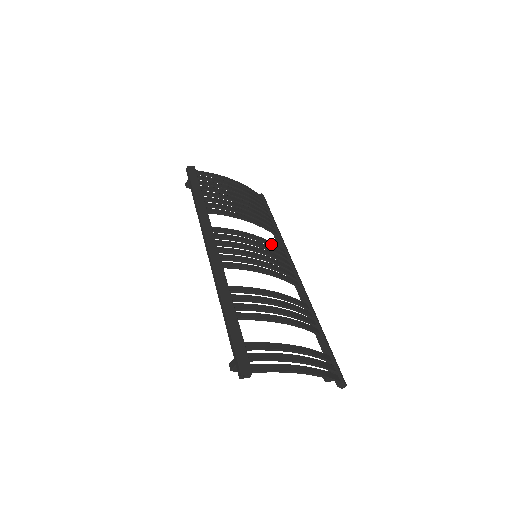
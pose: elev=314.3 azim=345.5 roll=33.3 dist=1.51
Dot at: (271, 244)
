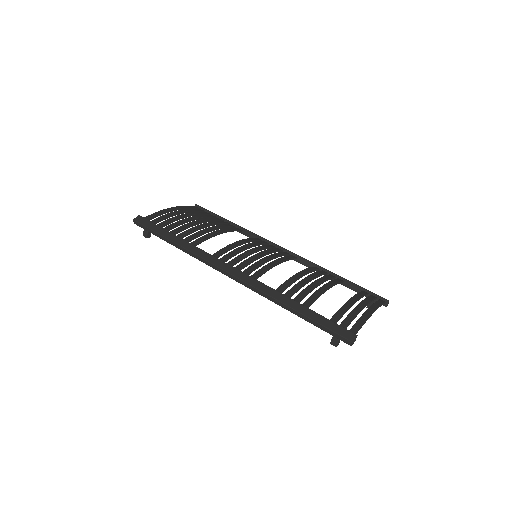
Dot at: (252, 240)
